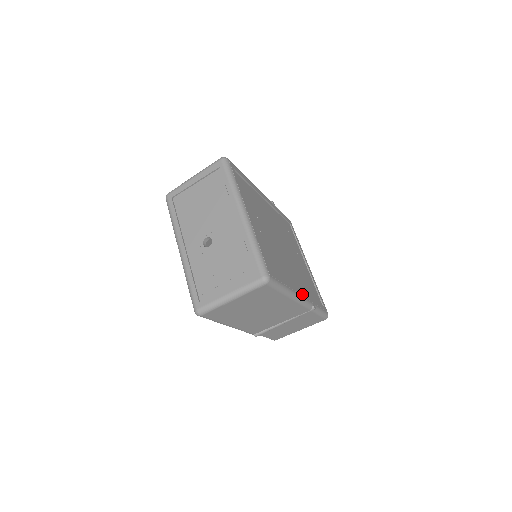
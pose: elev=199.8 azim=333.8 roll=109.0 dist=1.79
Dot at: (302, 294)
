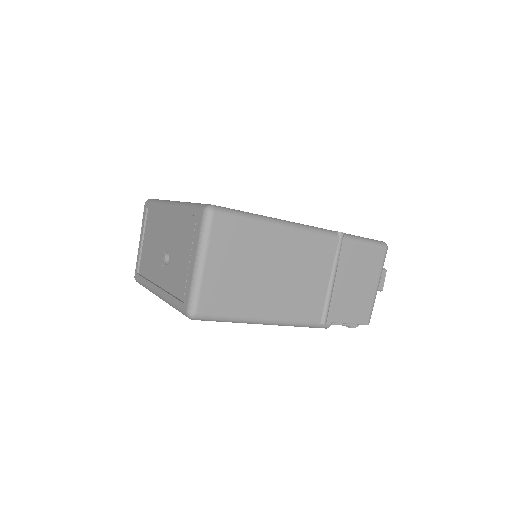
Dot at: occluded
